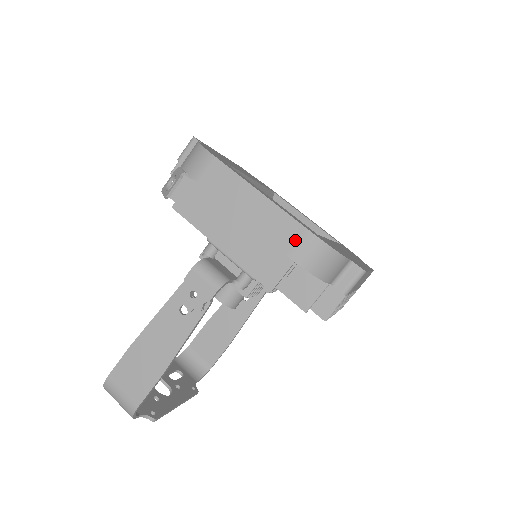
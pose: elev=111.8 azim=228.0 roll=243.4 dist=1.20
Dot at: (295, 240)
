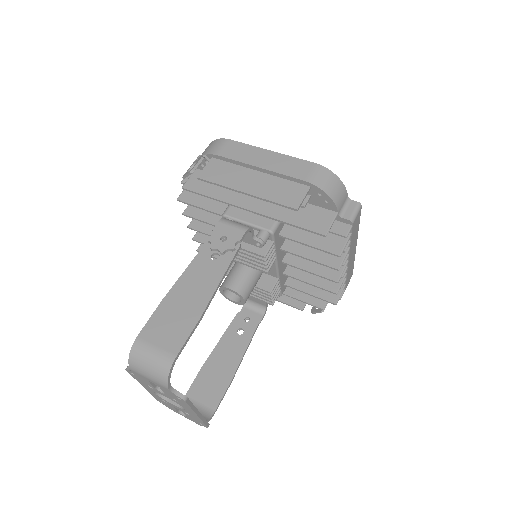
Dot at: (307, 171)
